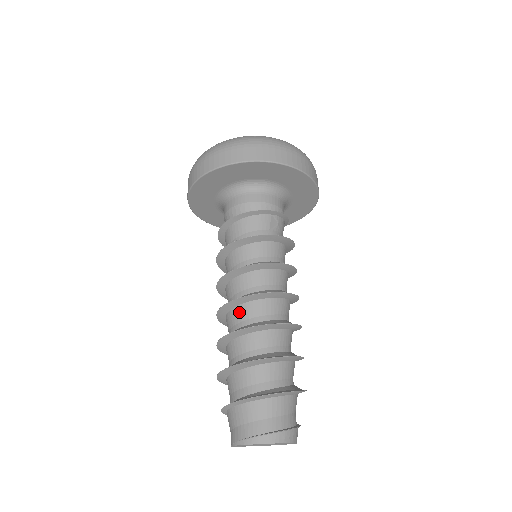
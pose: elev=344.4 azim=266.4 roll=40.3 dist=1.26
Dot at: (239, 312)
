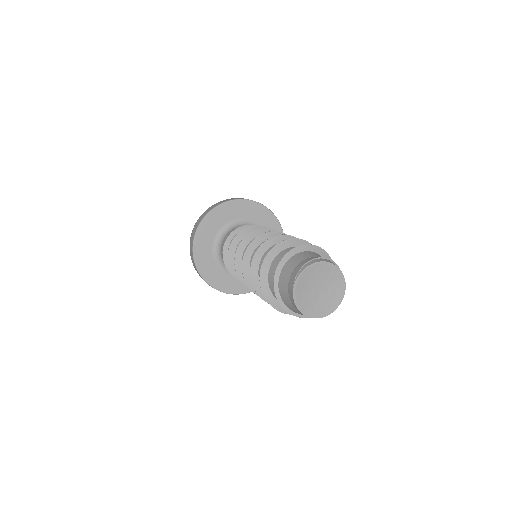
Dot at: occluded
